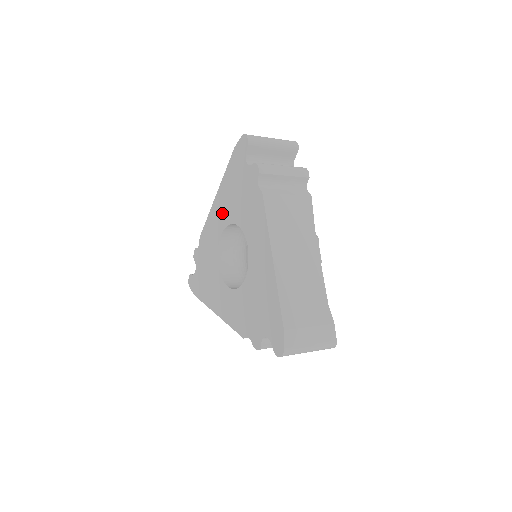
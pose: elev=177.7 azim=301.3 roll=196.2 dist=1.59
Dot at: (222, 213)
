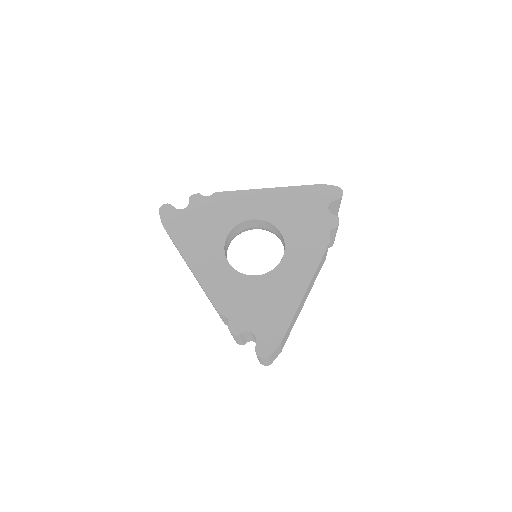
Dot at: (268, 207)
